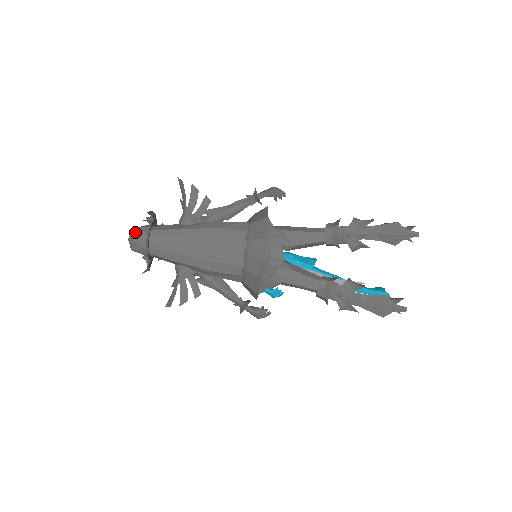
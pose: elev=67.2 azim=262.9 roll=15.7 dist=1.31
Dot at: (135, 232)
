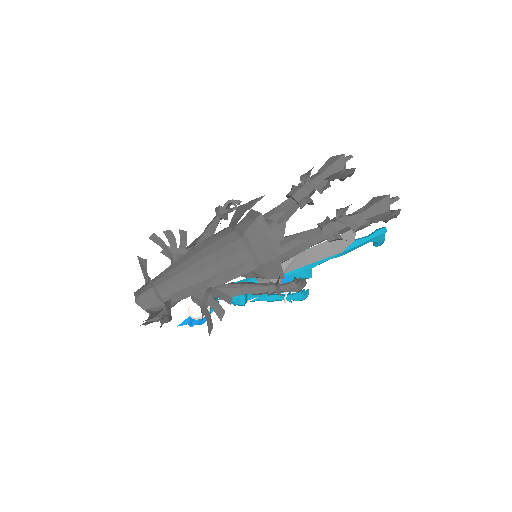
Dot at: (138, 292)
